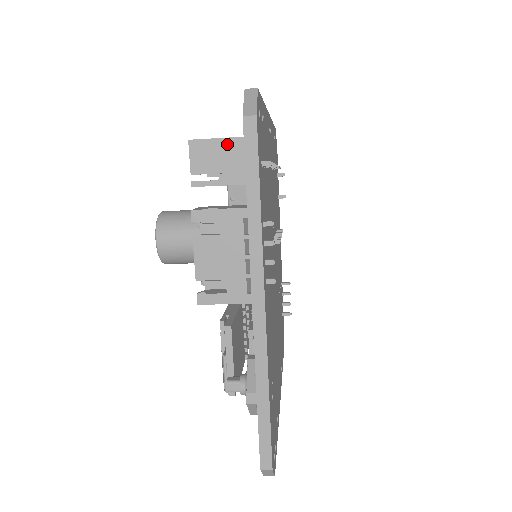
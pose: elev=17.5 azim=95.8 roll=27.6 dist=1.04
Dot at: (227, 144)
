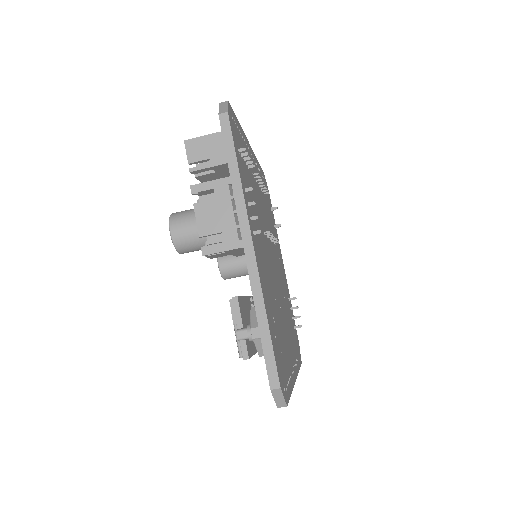
Dot at: (211, 138)
